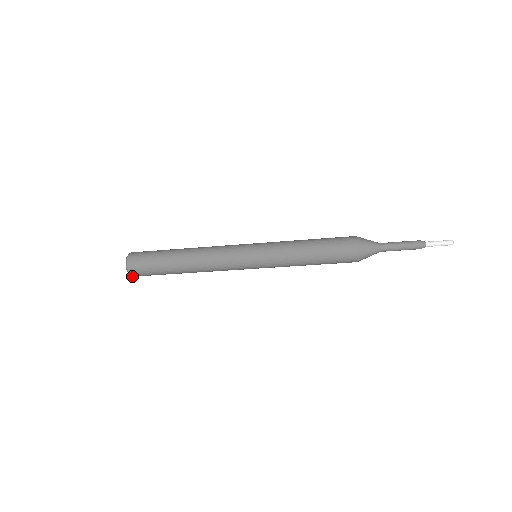
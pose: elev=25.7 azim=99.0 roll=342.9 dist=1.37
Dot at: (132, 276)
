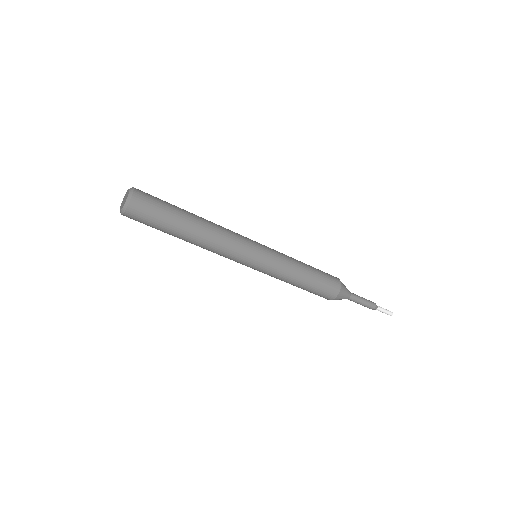
Dot at: (123, 214)
